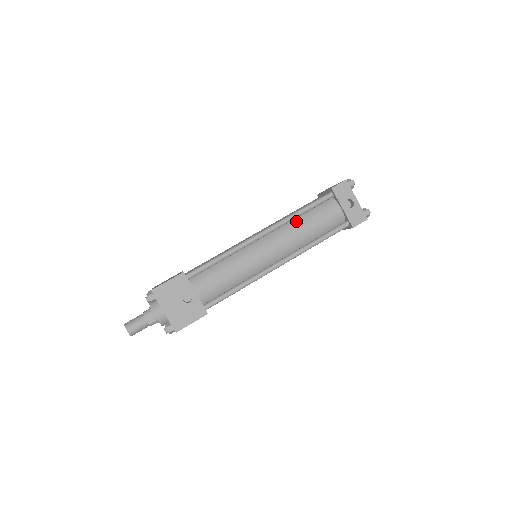
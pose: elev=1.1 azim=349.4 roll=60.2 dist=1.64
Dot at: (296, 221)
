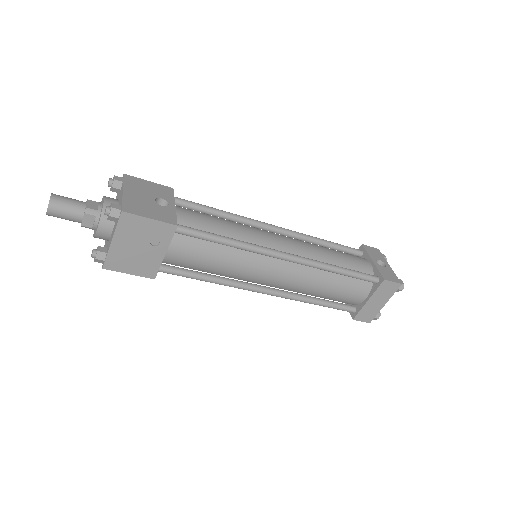
Dot at: (317, 245)
